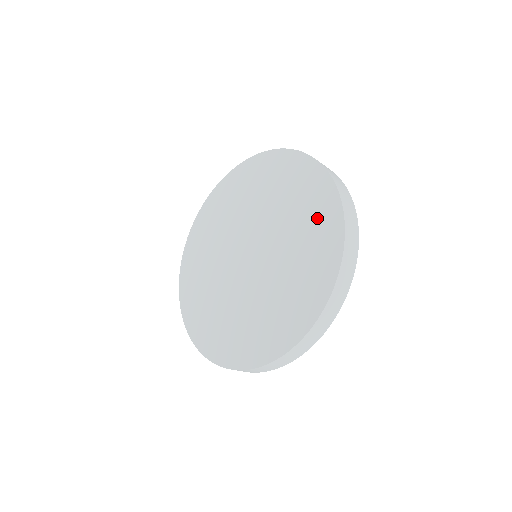
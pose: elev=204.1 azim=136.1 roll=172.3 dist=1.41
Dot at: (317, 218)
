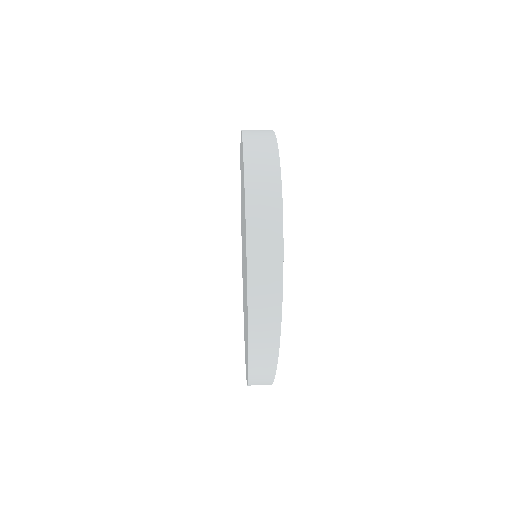
Dot at: occluded
